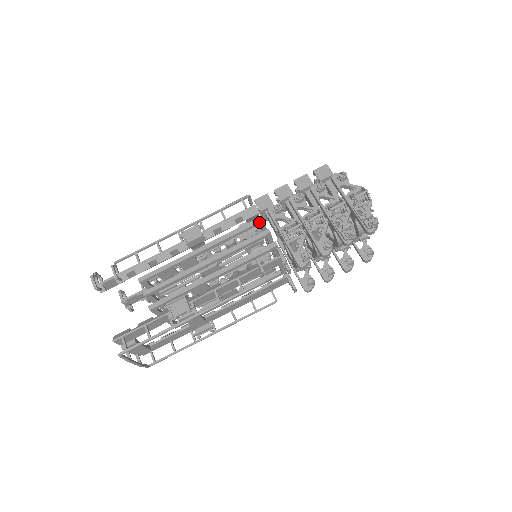
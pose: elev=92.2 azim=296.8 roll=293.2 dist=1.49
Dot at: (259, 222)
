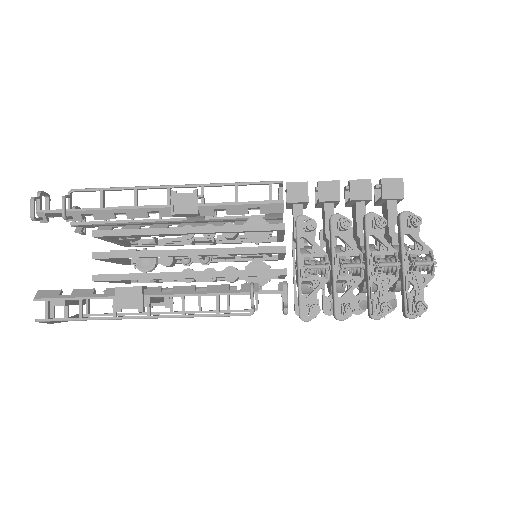
Dot at: (278, 230)
